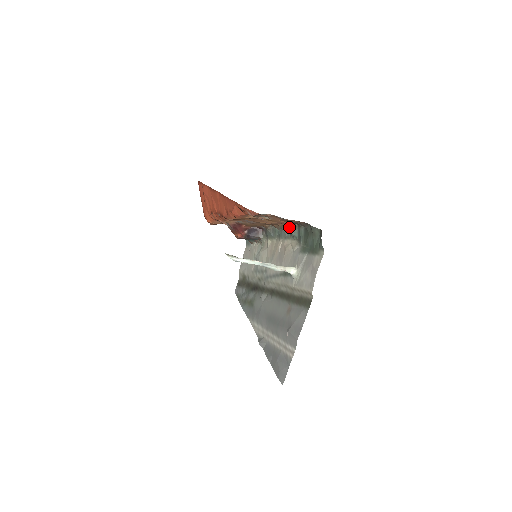
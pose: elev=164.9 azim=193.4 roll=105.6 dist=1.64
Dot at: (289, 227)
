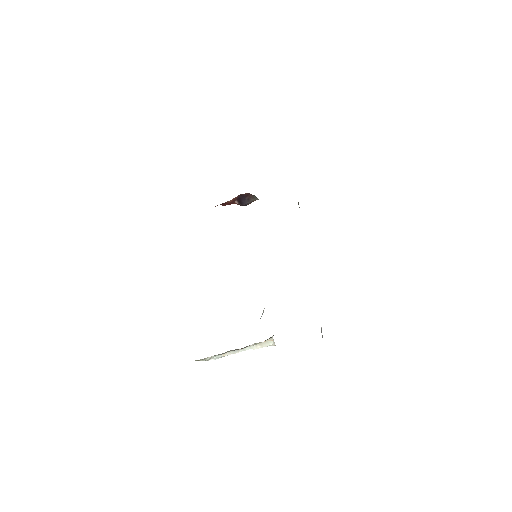
Dot at: occluded
